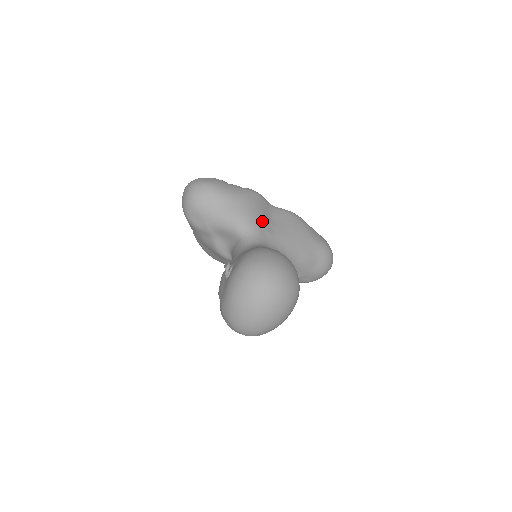
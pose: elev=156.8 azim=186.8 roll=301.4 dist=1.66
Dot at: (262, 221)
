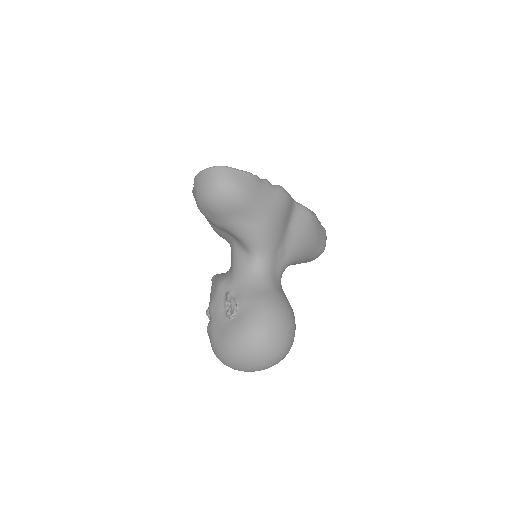
Dot at: (280, 238)
